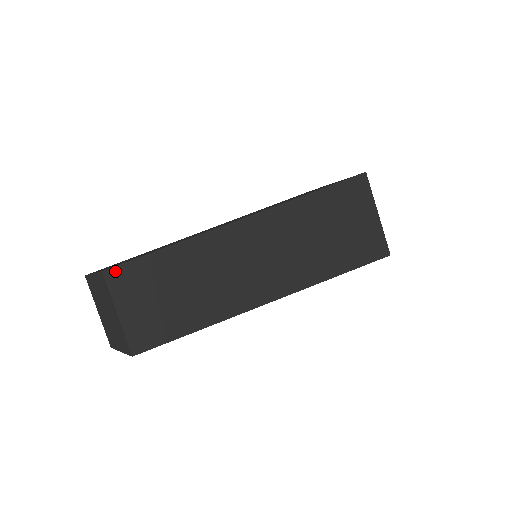
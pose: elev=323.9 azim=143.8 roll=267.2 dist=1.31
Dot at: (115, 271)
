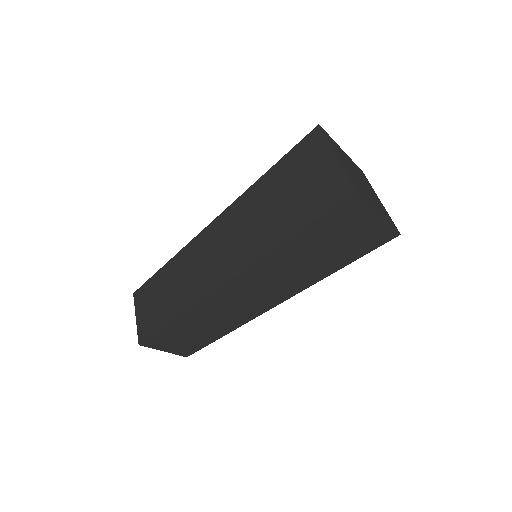
Dot at: (138, 291)
